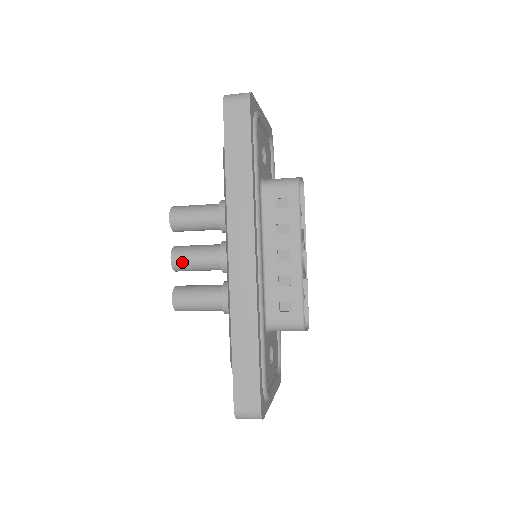
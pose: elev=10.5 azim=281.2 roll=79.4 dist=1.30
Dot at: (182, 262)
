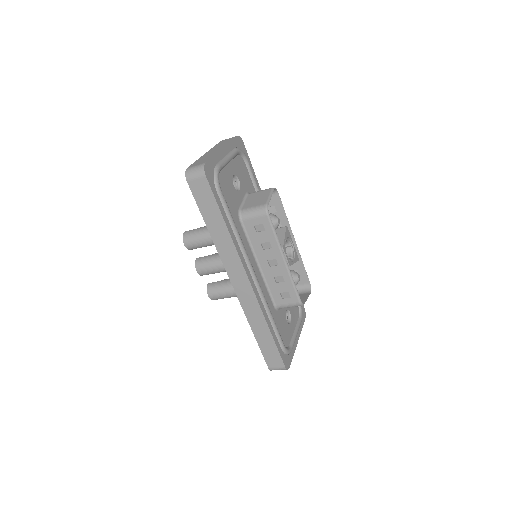
Dot at: (205, 272)
